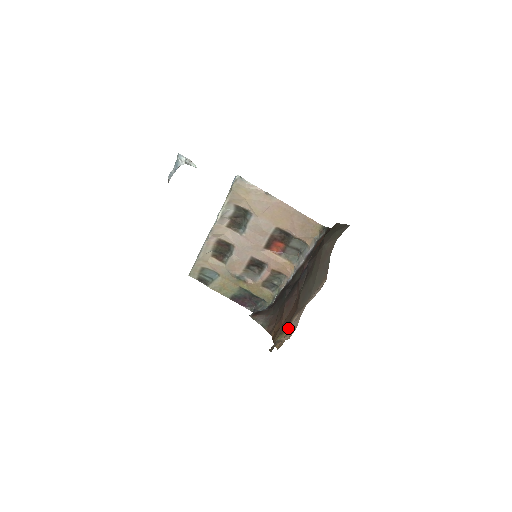
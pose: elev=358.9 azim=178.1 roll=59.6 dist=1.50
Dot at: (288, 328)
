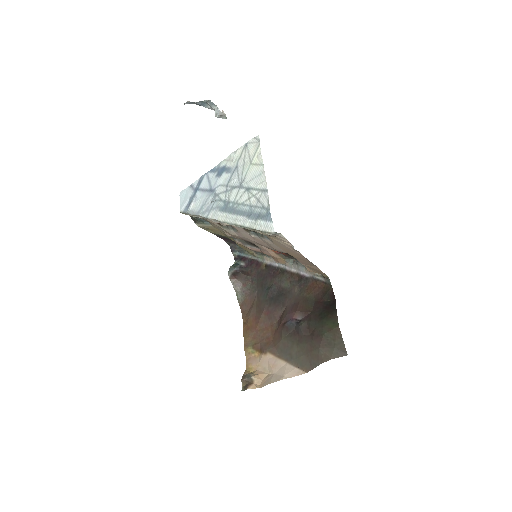
Dot at: (261, 353)
